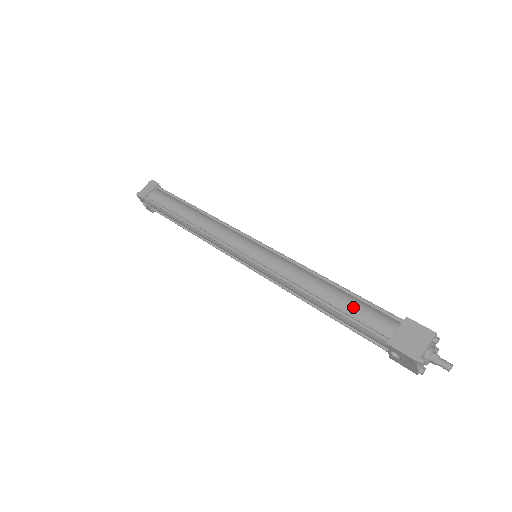
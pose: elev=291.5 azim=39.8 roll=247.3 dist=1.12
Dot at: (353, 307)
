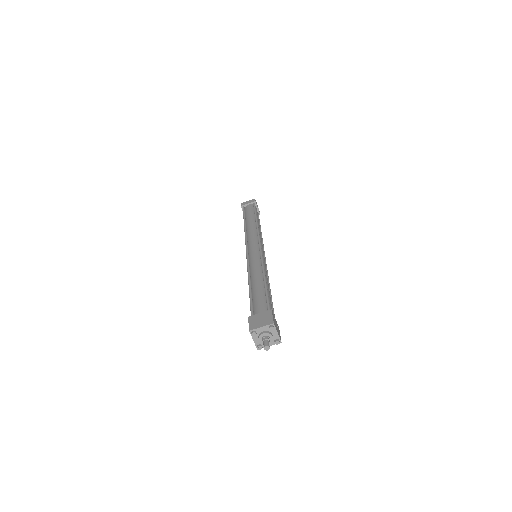
Dot at: (258, 295)
